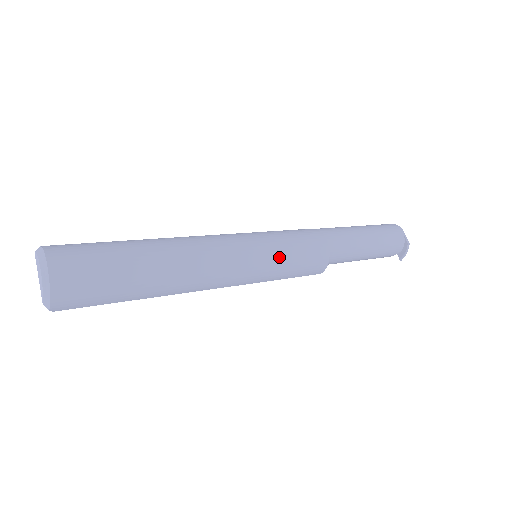
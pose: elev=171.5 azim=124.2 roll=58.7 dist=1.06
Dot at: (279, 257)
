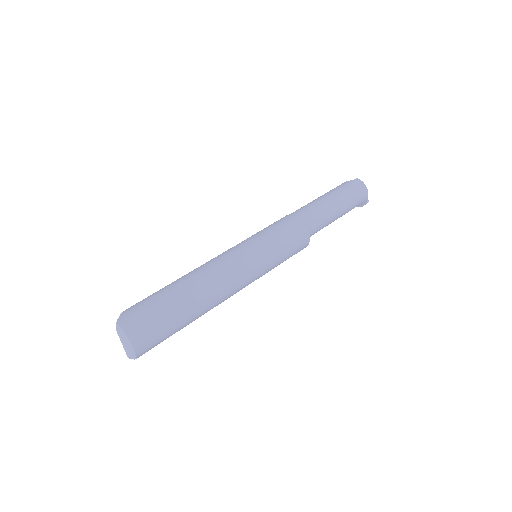
Dot at: (274, 266)
